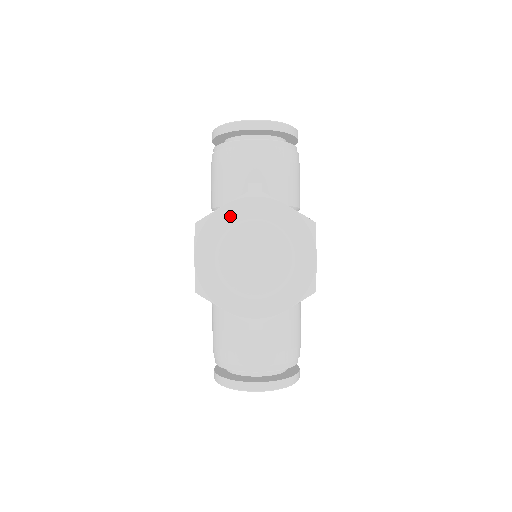
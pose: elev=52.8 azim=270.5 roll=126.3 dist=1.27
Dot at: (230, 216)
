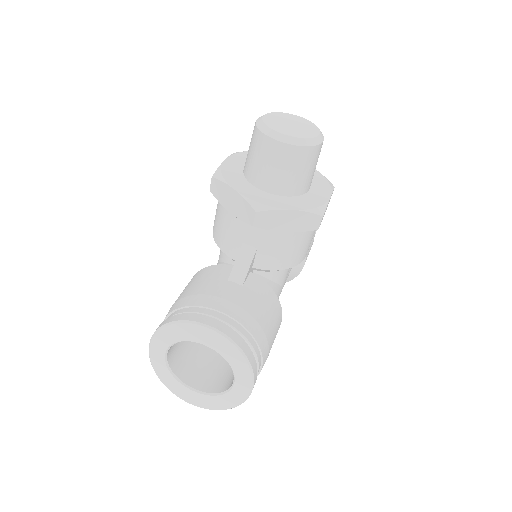
Dot at: occluded
